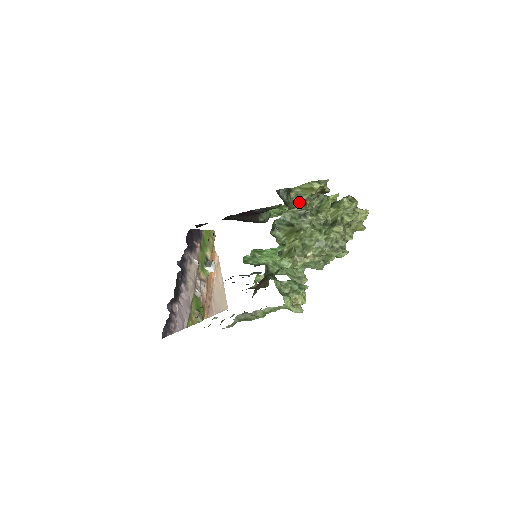
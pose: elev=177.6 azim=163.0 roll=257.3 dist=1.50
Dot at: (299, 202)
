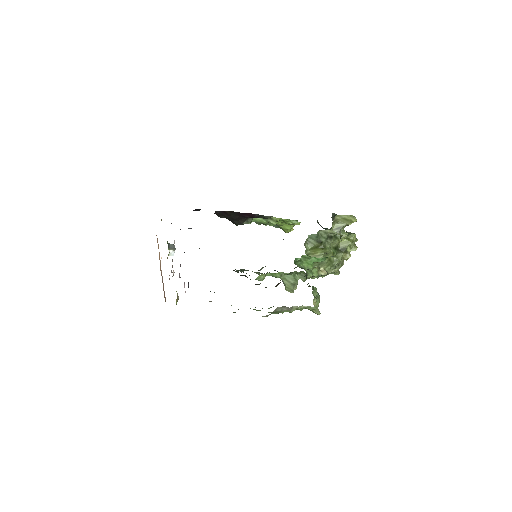
Dot at: (334, 227)
